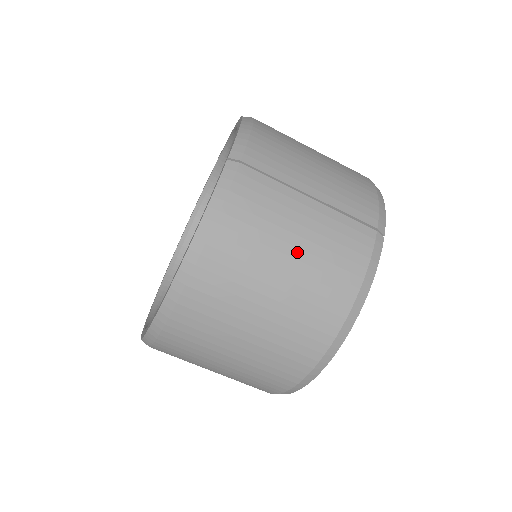
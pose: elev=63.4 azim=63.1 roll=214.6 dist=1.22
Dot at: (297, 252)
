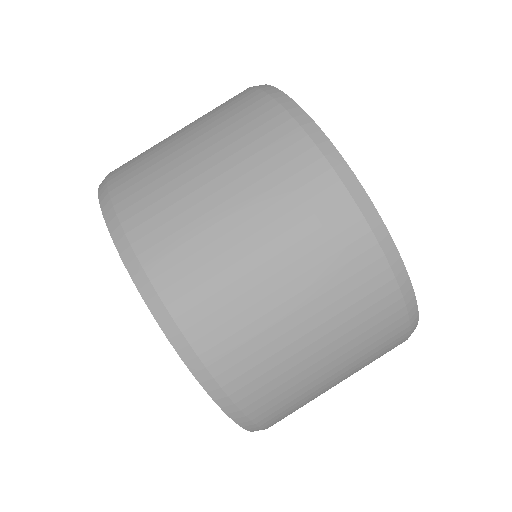
Dot at: occluded
